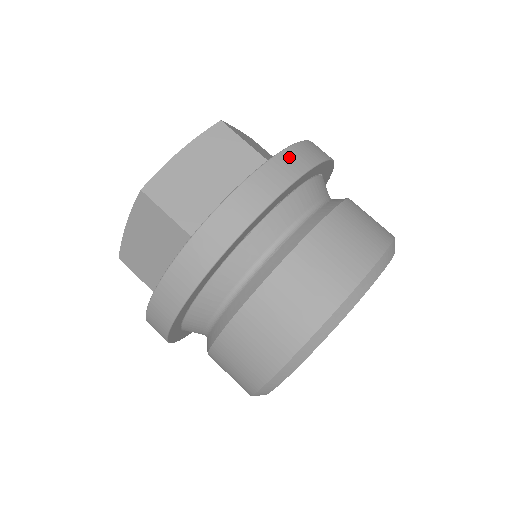
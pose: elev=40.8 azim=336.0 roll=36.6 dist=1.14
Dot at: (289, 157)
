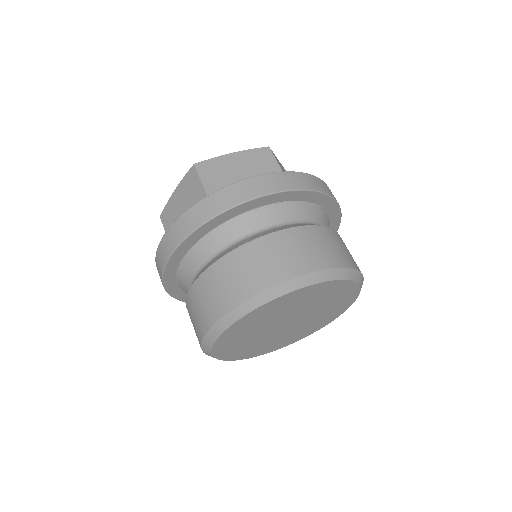
Dot at: (300, 177)
